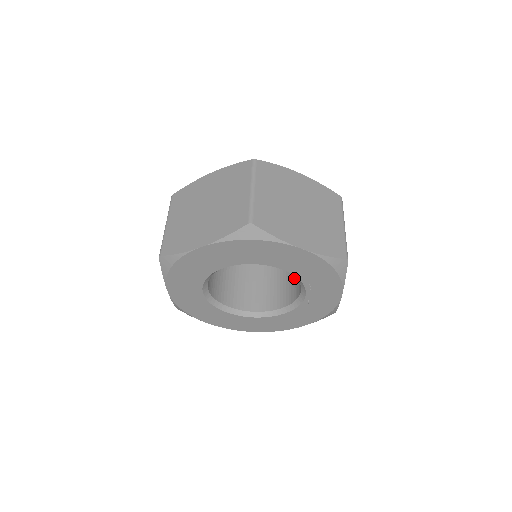
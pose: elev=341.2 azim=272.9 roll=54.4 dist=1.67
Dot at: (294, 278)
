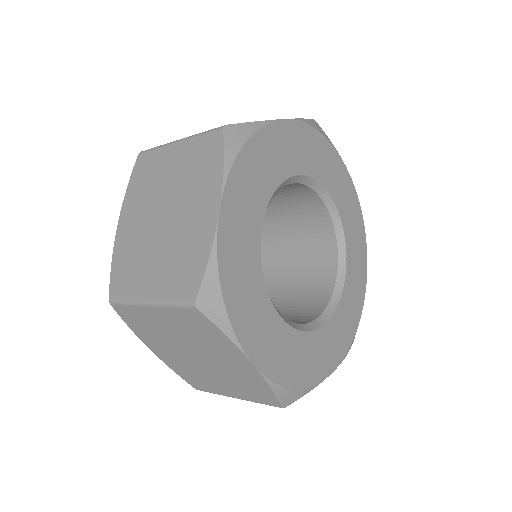
Dot at: (299, 296)
